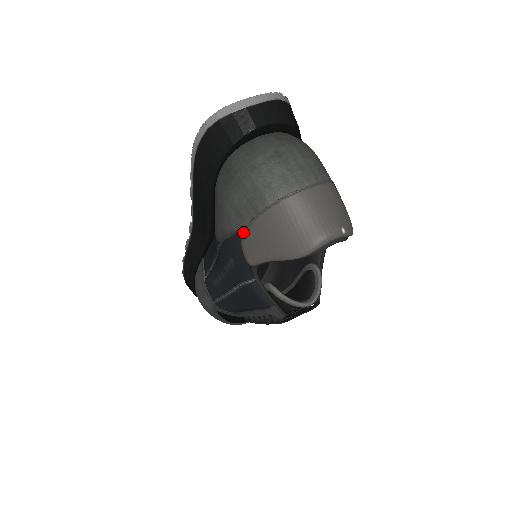
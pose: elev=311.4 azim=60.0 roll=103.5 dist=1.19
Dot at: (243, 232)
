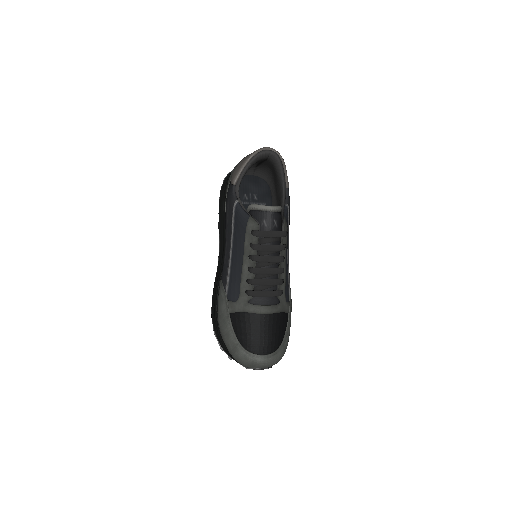
Dot at: (231, 176)
